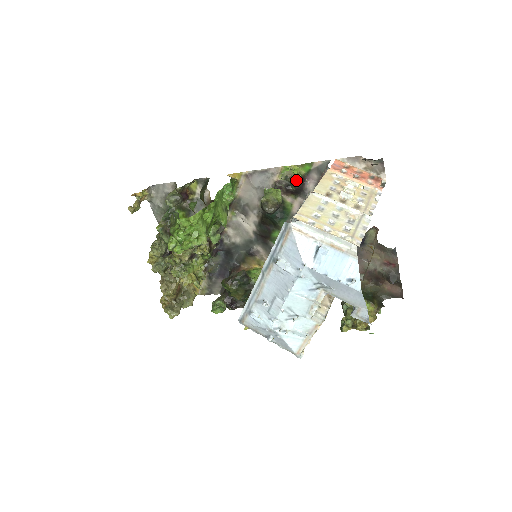
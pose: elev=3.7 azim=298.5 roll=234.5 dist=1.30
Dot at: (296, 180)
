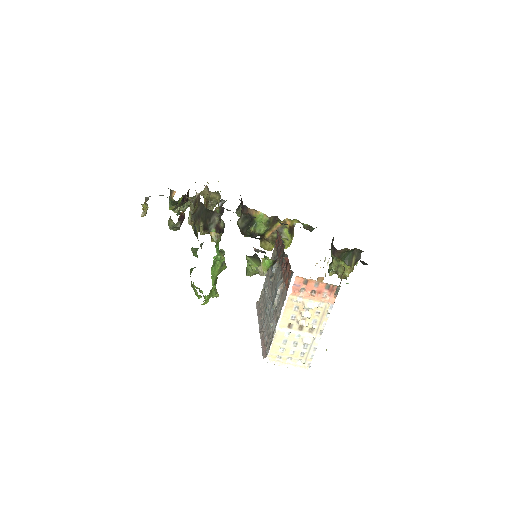
Dot at: occluded
